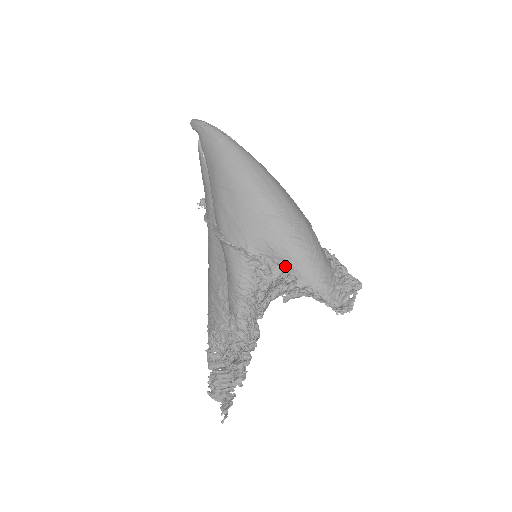
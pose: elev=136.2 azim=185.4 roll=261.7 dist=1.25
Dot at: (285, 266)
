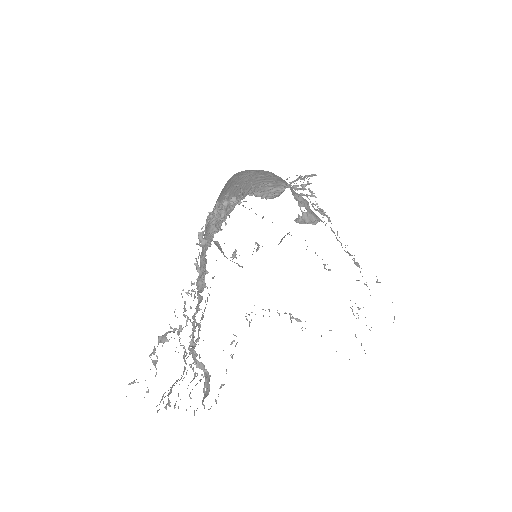
Dot at: occluded
